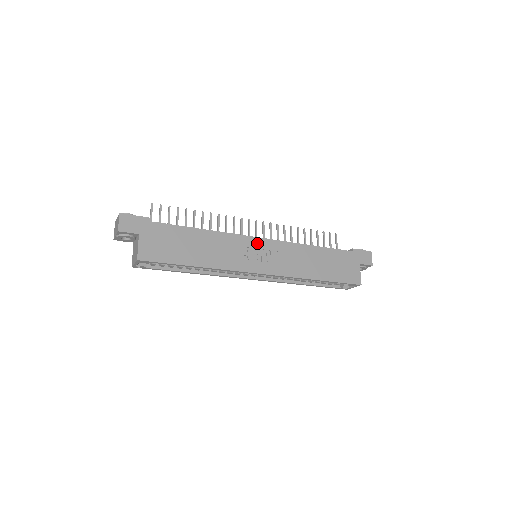
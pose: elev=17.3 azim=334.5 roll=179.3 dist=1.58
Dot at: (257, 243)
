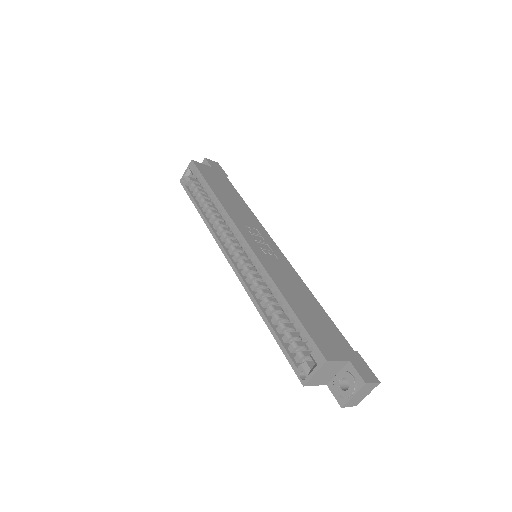
Dot at: (270, 241)
